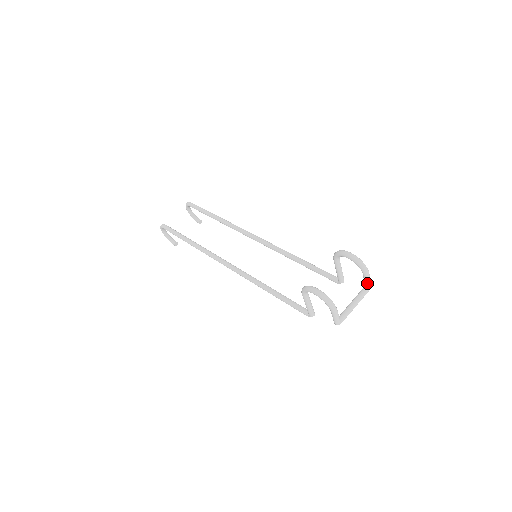
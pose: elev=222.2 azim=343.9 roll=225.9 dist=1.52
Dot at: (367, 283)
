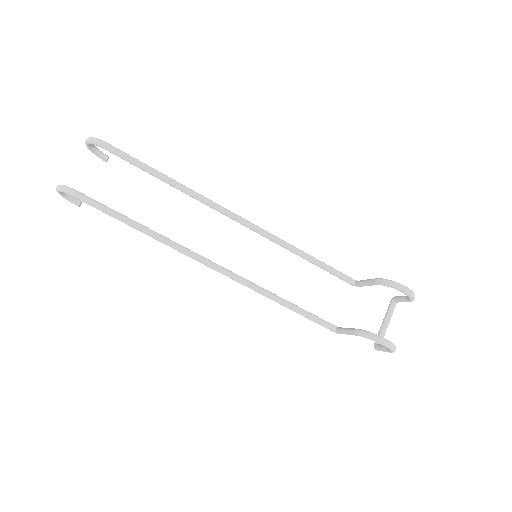
Dot at: occluded
